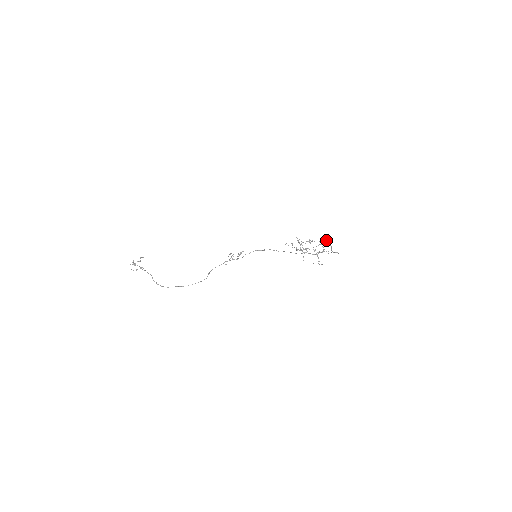
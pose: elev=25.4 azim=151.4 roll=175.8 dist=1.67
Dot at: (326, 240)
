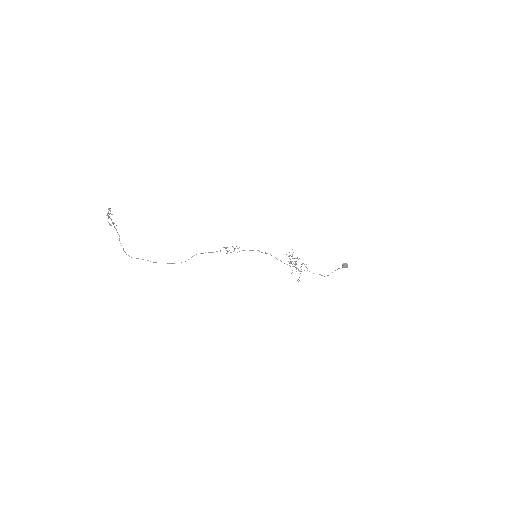
Dot at: (346, 266)
